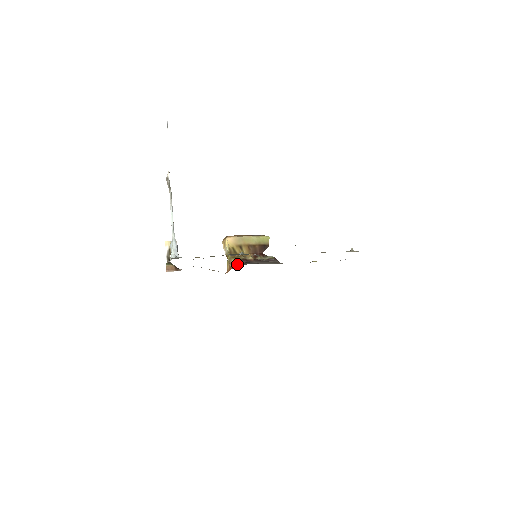
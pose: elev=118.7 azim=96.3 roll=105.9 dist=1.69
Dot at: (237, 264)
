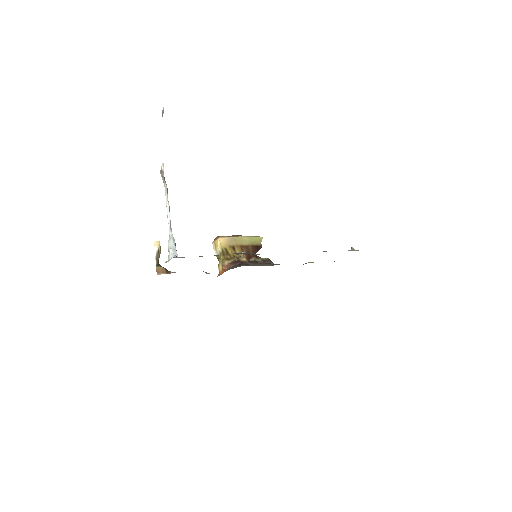
Dot at: (231, 266)
